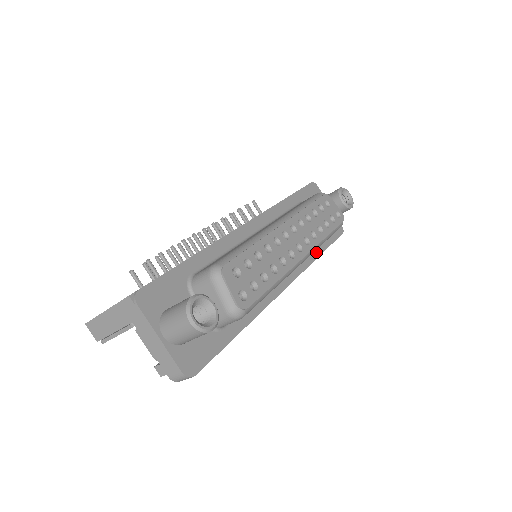
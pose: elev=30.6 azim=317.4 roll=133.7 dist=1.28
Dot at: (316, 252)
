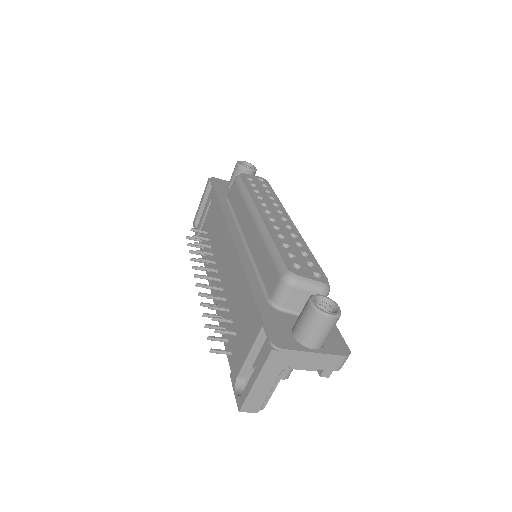
Dot at: occluded
